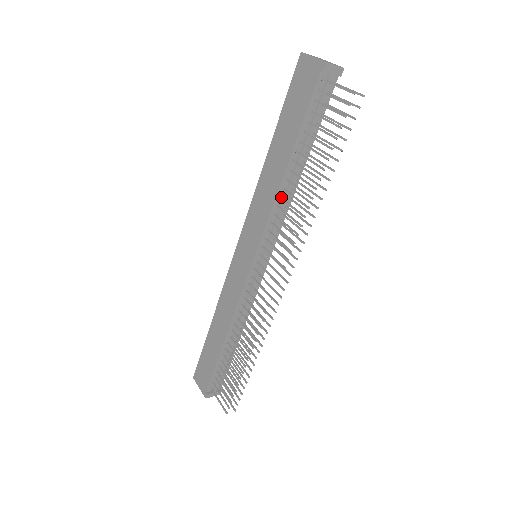
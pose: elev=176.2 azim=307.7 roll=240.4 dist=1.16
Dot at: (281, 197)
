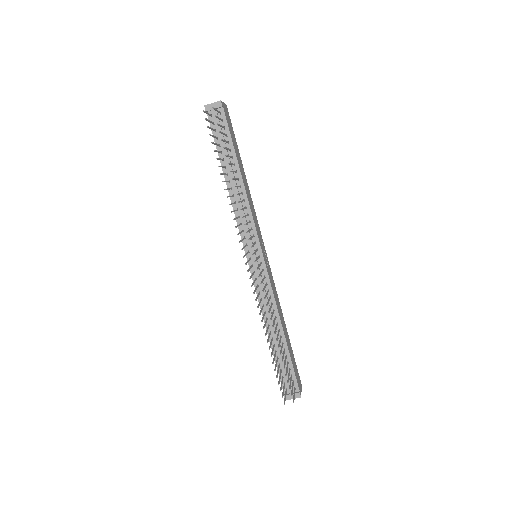
Dot at: (235, 202)
